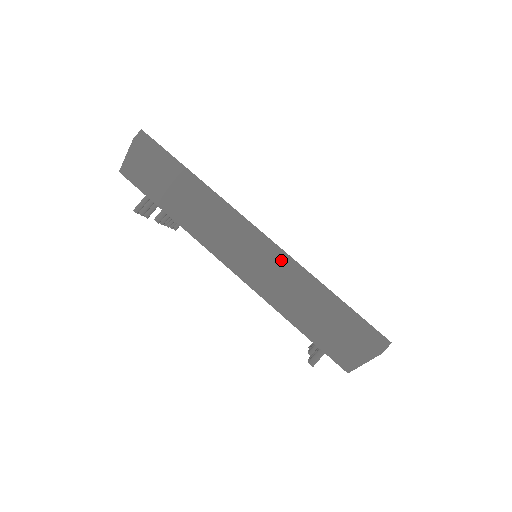
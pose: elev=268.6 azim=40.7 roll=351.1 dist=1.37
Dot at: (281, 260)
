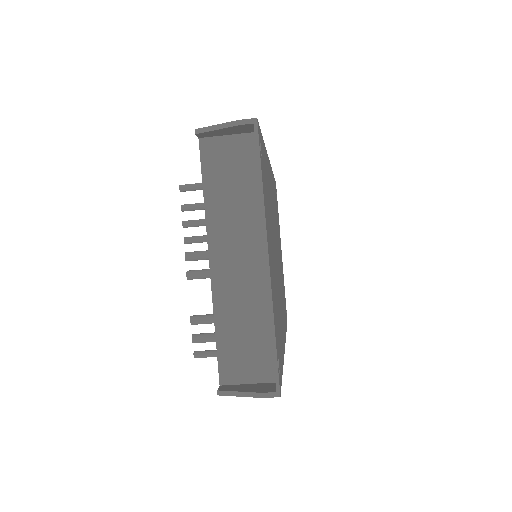
Dot at: occluded
